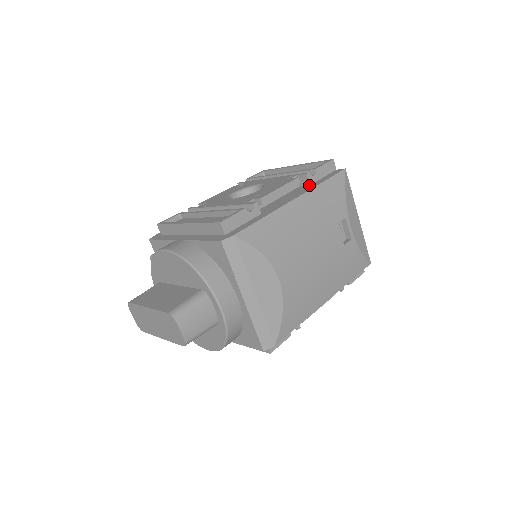
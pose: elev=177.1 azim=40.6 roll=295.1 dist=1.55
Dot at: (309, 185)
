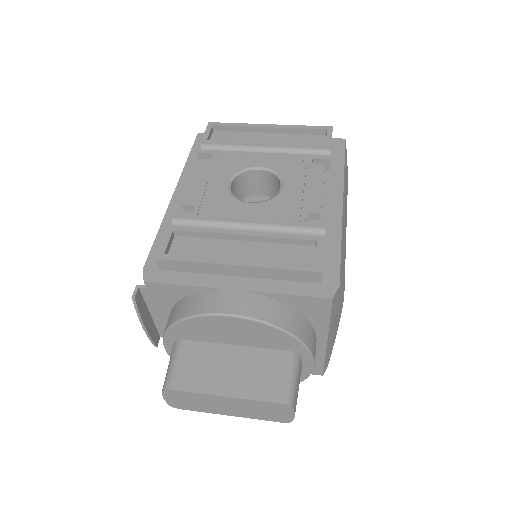
Dot at: (329, 170)
